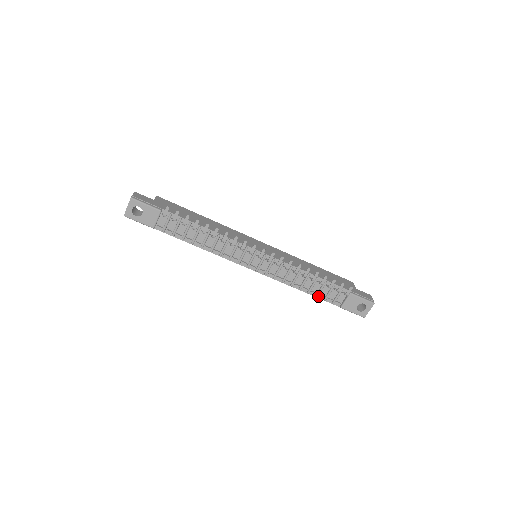
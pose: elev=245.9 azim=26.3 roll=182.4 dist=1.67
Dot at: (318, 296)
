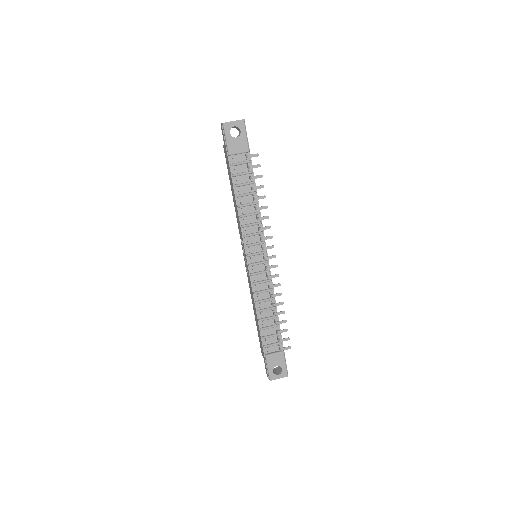
Dot at: (261, 330)
